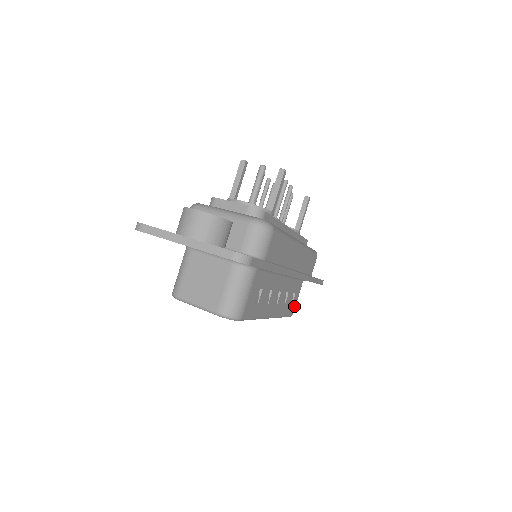
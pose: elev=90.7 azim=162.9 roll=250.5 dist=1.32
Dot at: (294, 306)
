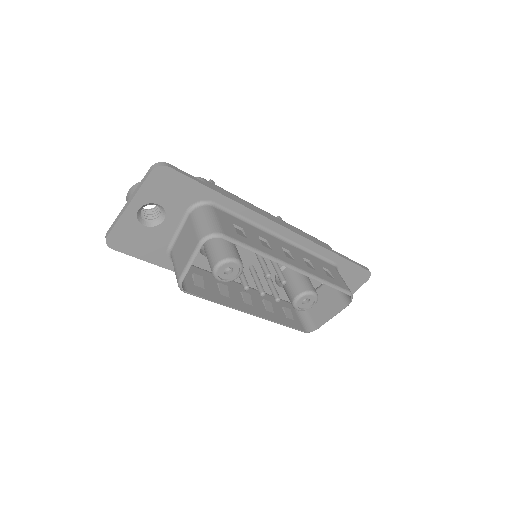
Dot at: (343, 284)
